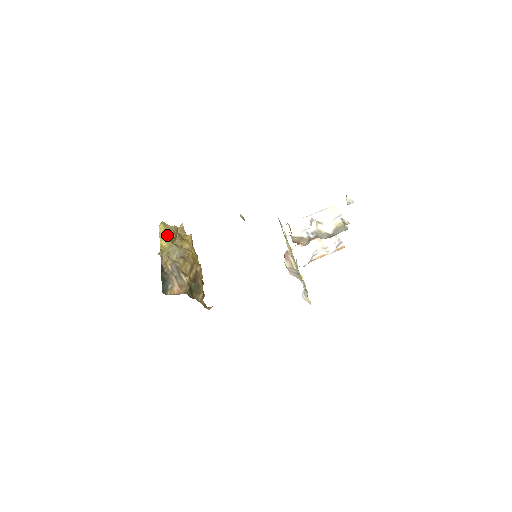
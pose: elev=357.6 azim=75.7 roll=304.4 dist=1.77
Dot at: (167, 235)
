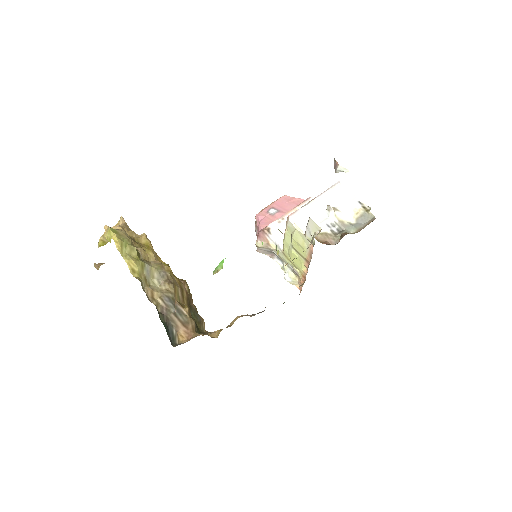
Dot at: (130, 250)
